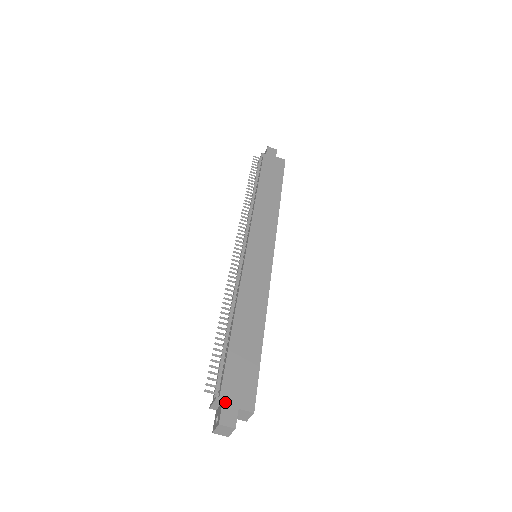
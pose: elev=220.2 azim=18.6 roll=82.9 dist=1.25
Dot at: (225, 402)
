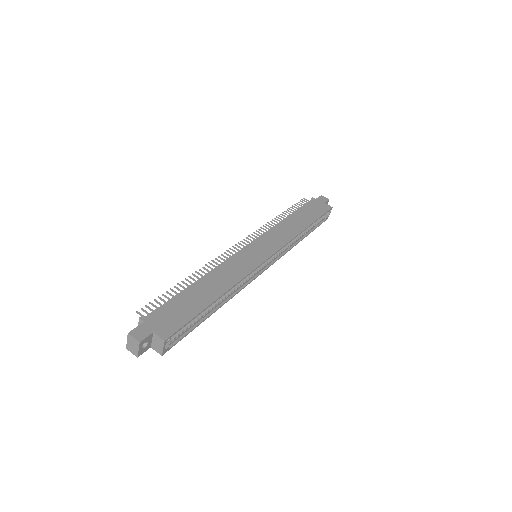
Dot at: (145, 323)
